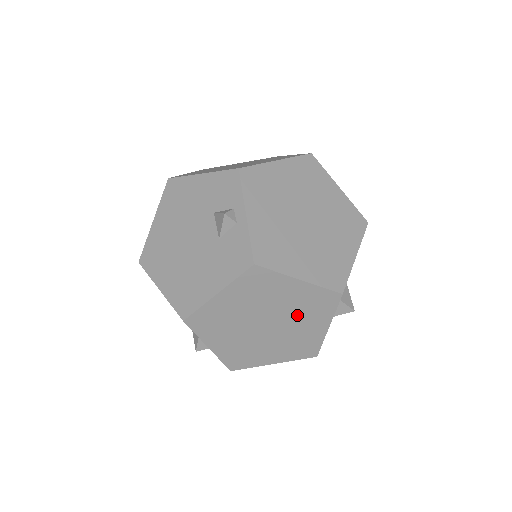
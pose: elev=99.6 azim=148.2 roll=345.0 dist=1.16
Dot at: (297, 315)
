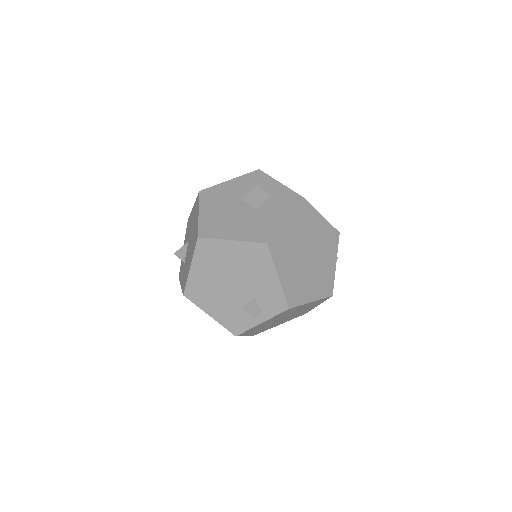
Dot at: occluded
